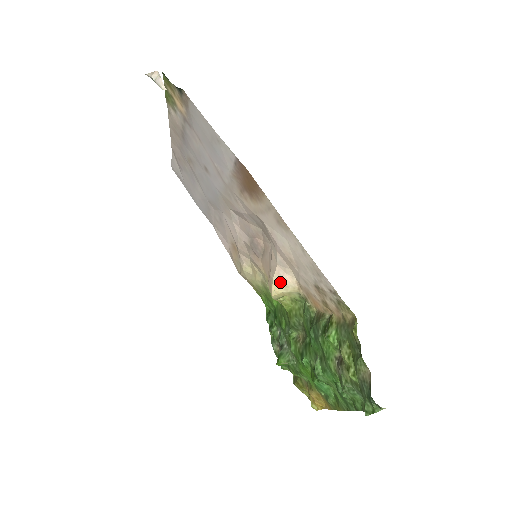
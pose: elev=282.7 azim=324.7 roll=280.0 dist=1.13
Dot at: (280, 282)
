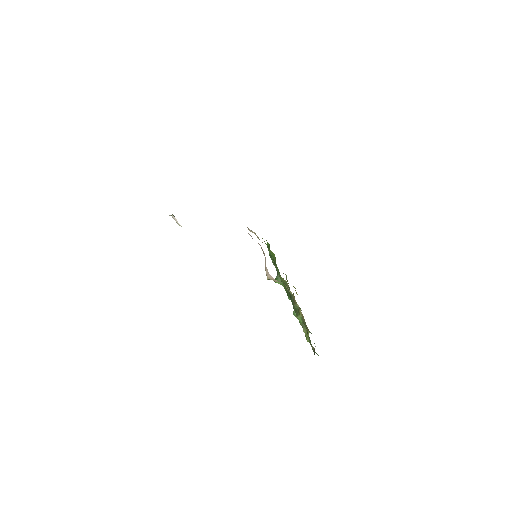
Dot at: (272, 279)
